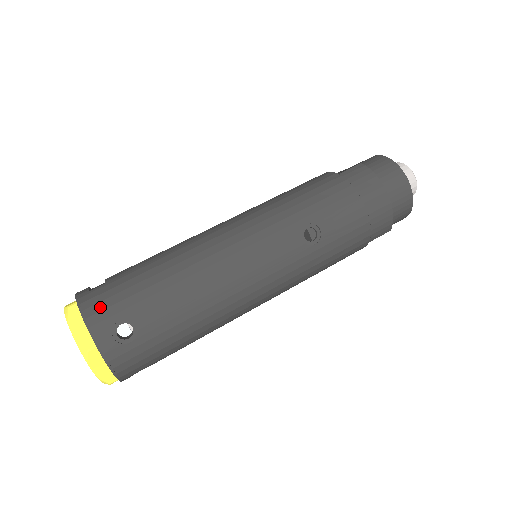
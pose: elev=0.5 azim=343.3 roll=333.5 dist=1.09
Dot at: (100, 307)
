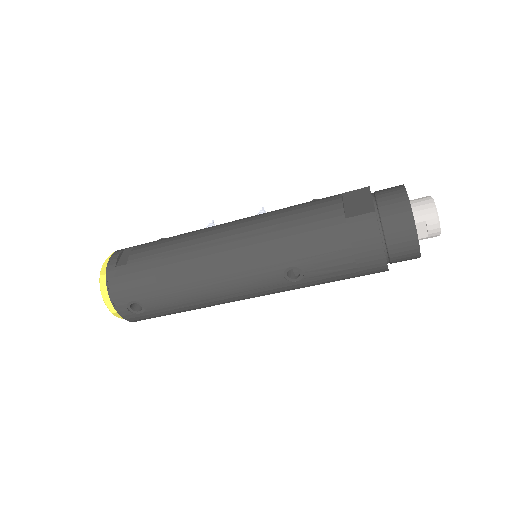
Dot at: (119, 288)
